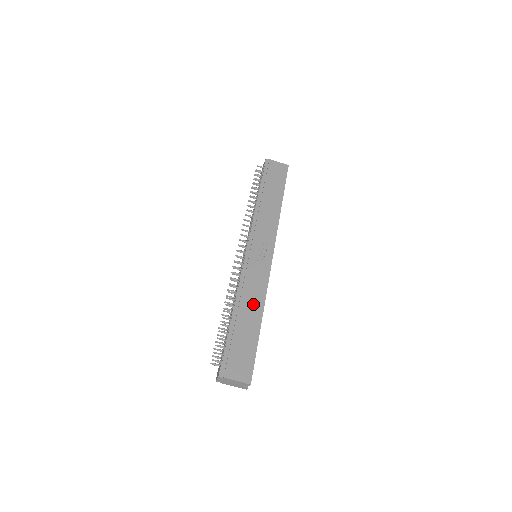
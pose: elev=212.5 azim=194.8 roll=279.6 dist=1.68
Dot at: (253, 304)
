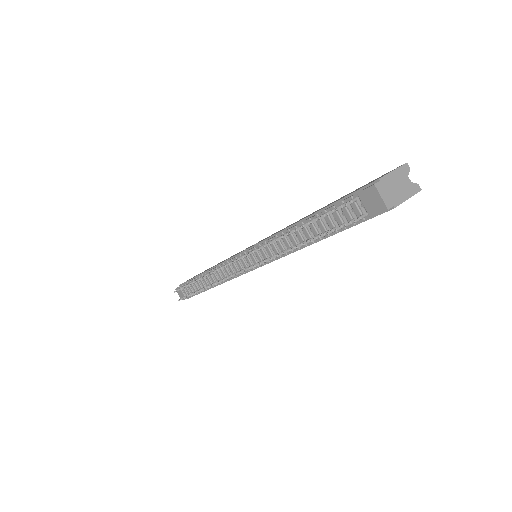
Dot at: occluded
